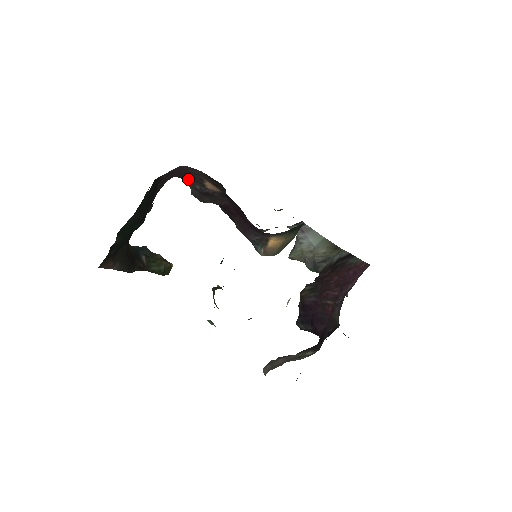
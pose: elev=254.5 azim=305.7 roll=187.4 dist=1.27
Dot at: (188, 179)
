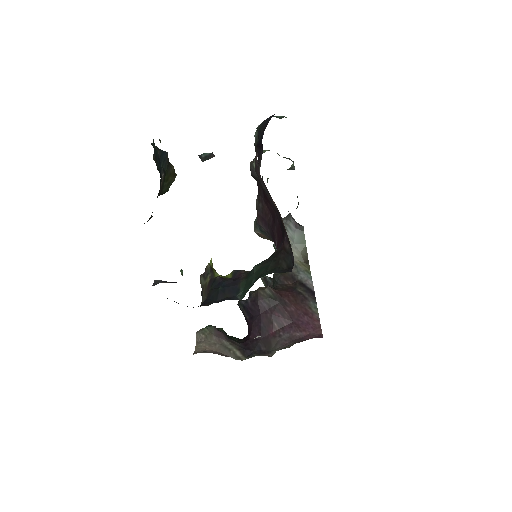
Dot at: occluded
